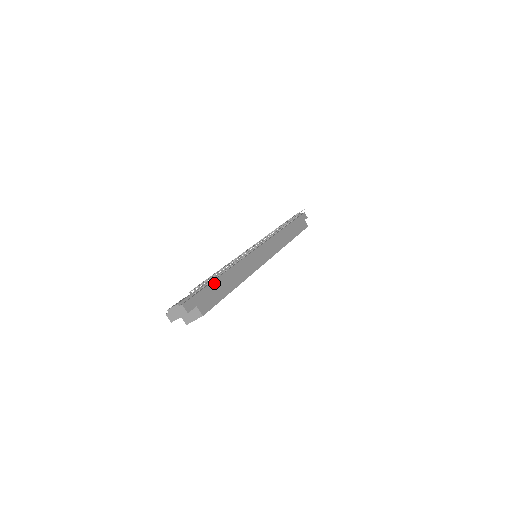
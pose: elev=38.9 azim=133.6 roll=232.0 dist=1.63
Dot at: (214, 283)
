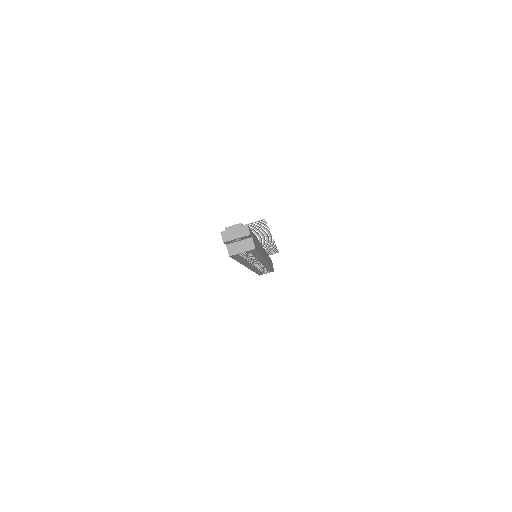
Dot at: (254, 236)
